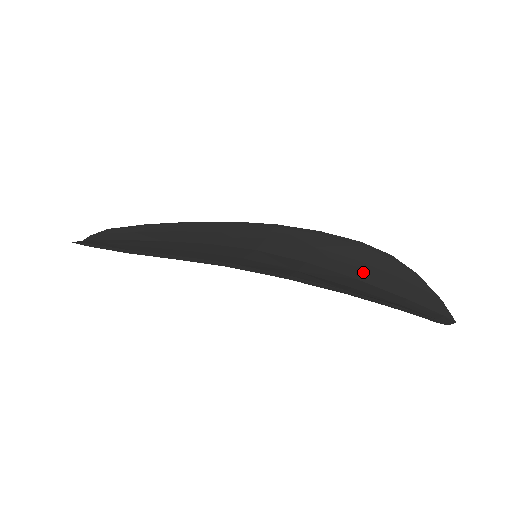
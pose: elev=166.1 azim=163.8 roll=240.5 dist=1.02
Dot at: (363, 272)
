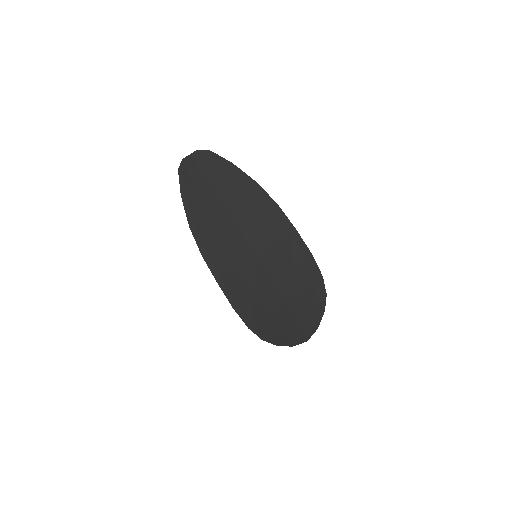
Dot at: (295, 299)
